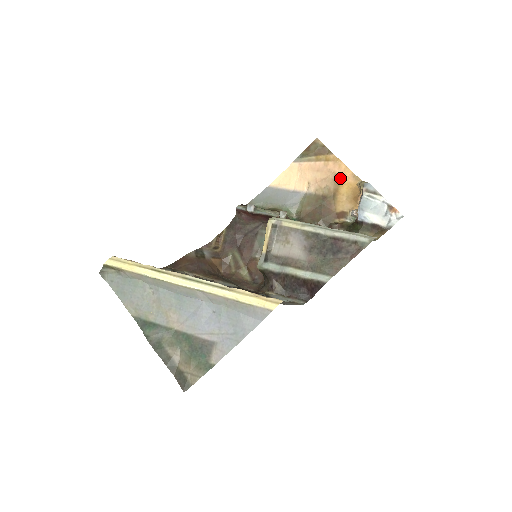
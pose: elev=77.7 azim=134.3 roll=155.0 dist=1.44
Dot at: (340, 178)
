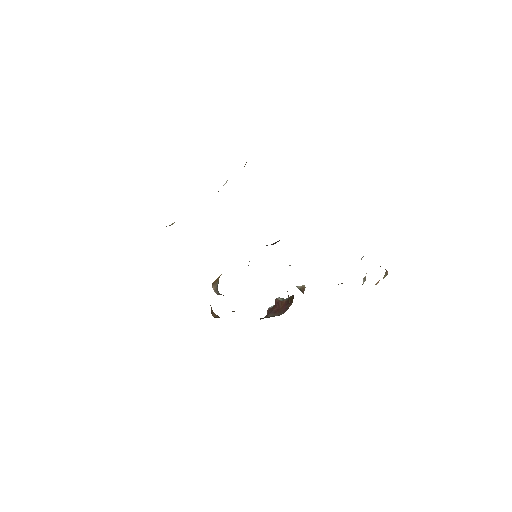
Dot at: occluded
